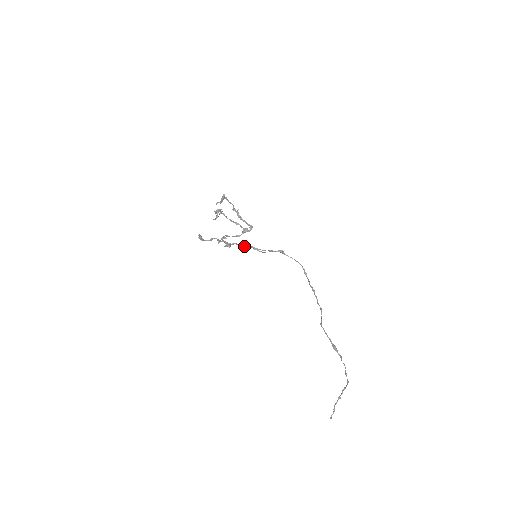
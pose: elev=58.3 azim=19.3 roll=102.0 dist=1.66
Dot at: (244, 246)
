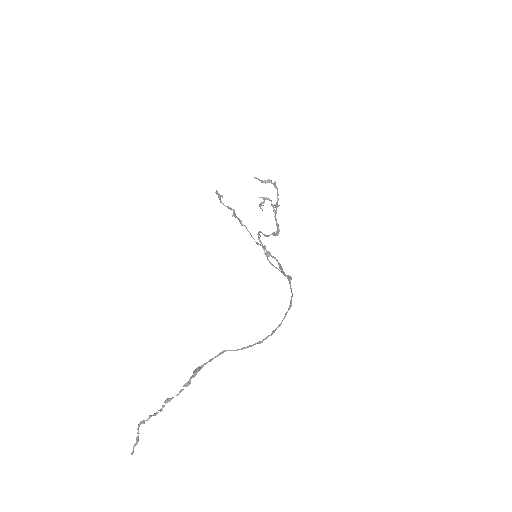
Dot at: occluded
